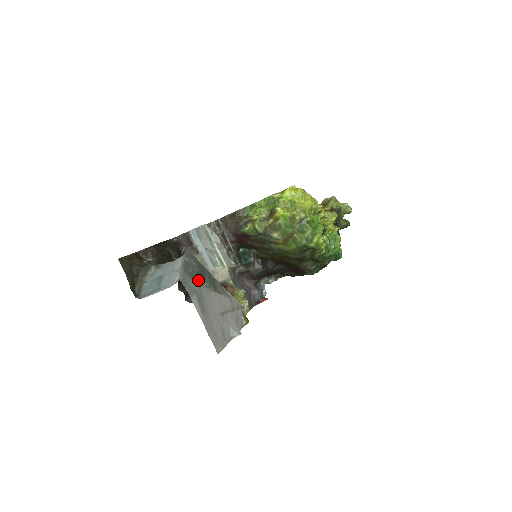
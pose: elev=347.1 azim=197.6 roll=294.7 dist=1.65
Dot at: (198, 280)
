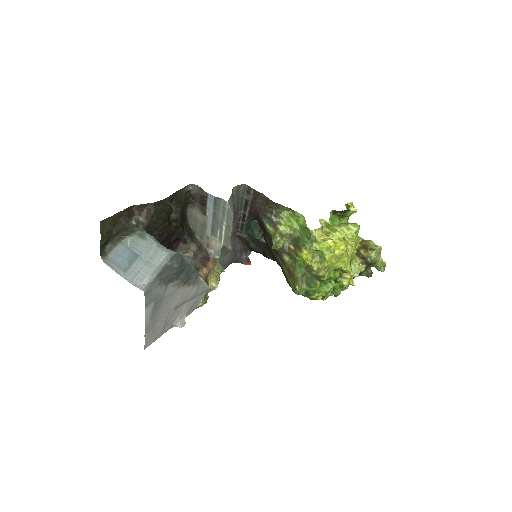
Dot at: (170, 281)
